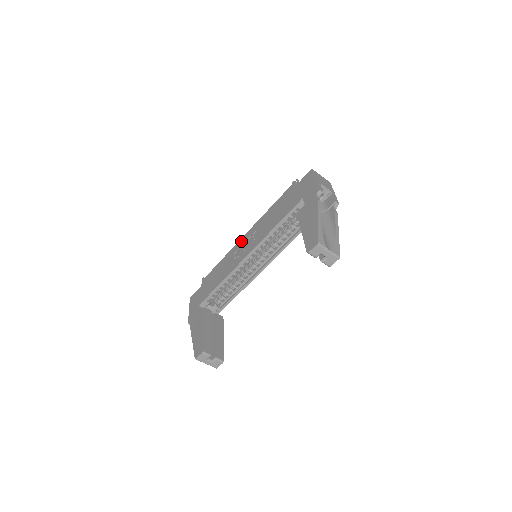
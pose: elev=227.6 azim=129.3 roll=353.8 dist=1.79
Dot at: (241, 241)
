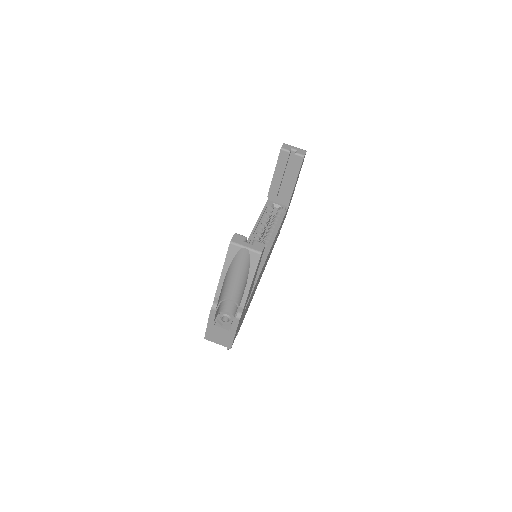
Dot at: occluded
